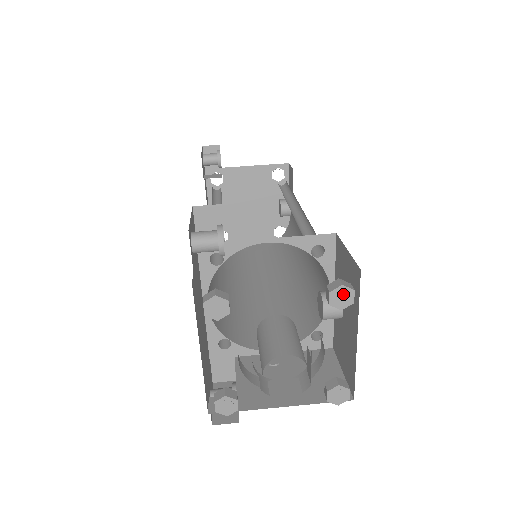
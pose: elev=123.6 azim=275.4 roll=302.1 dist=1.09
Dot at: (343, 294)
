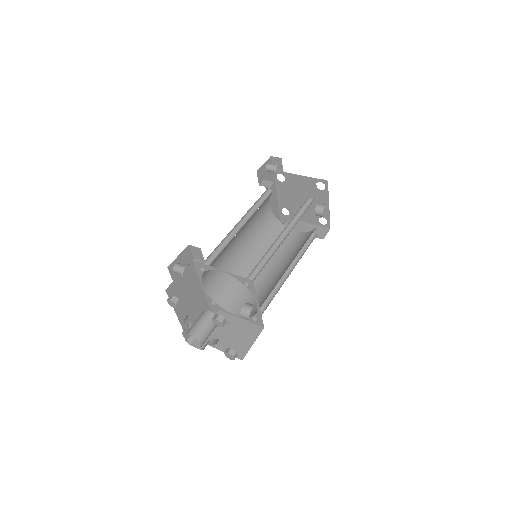
Dot at: (218, 322)
